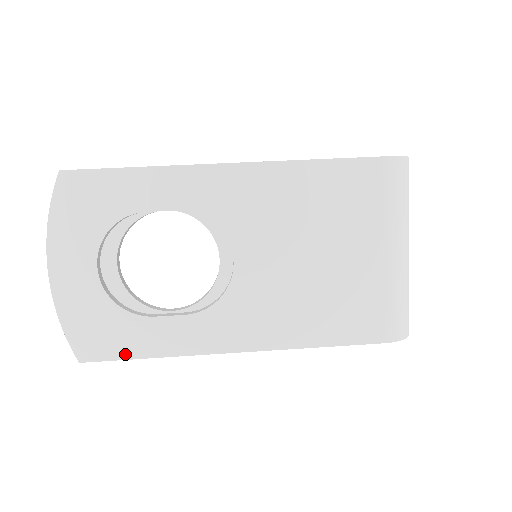
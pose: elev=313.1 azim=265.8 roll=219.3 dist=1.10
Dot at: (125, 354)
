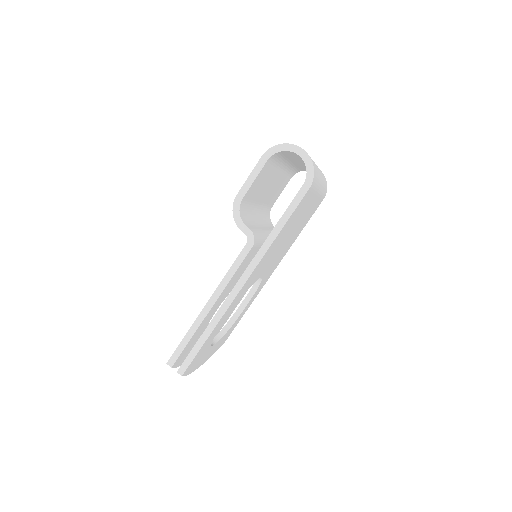
Dot at: occluded
